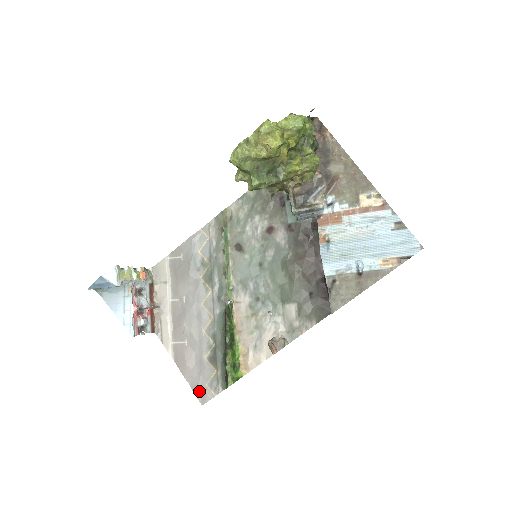
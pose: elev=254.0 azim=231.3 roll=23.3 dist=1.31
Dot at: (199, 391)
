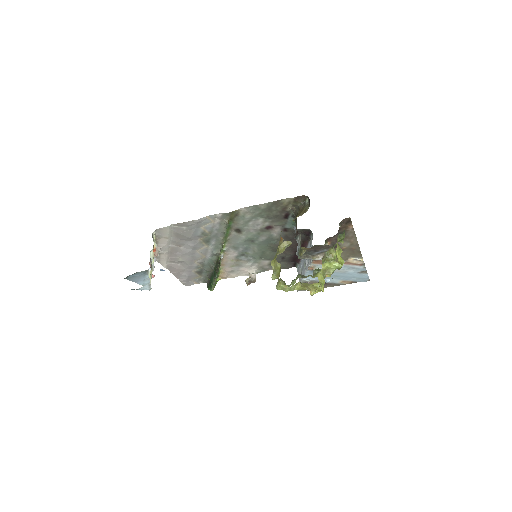
Dot at: (185, 282)
